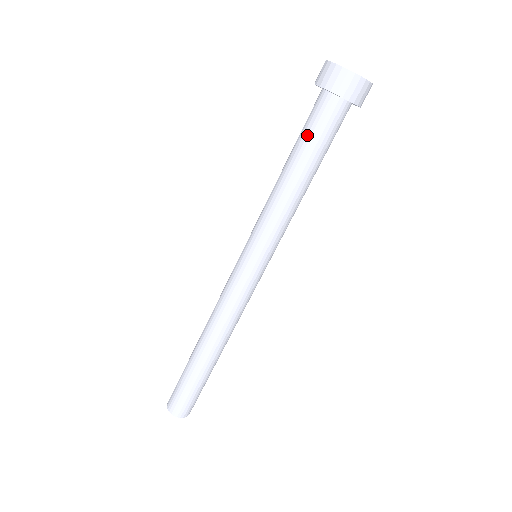
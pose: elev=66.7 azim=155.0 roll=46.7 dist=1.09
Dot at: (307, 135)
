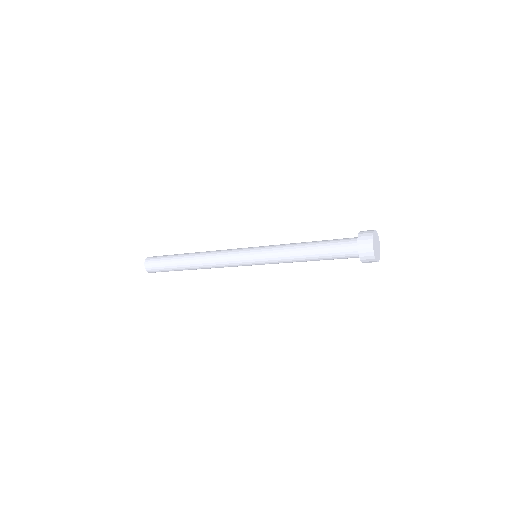
Dot at: (332, 256)
